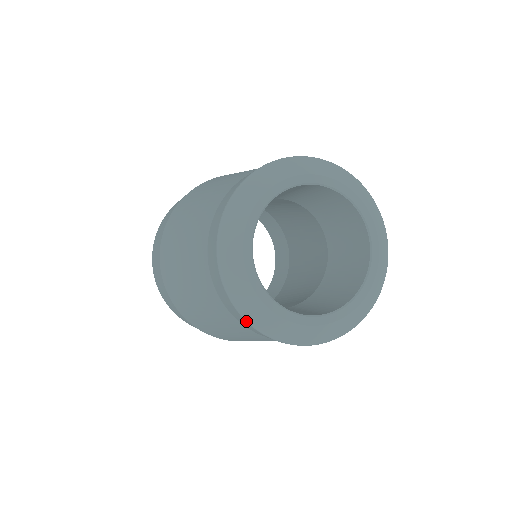
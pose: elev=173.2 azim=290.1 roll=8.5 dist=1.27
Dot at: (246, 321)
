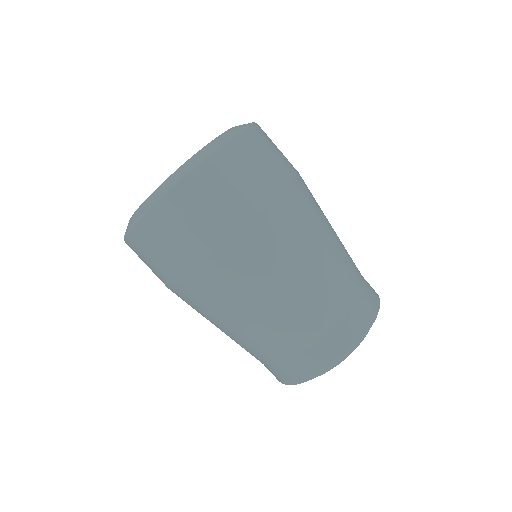
Dot at: (282, 383)
